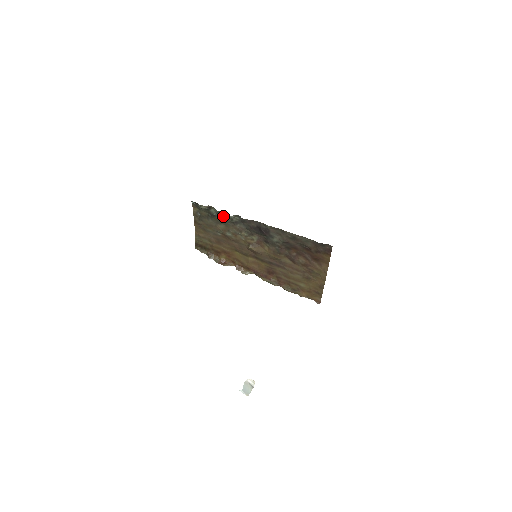
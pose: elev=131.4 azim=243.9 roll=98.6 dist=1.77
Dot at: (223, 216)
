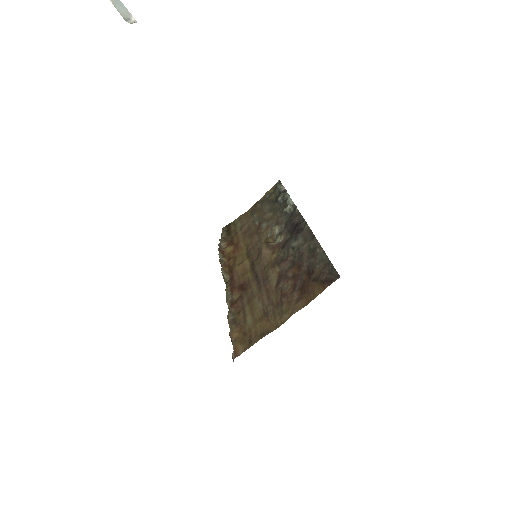
Dot at: (283, 203)
